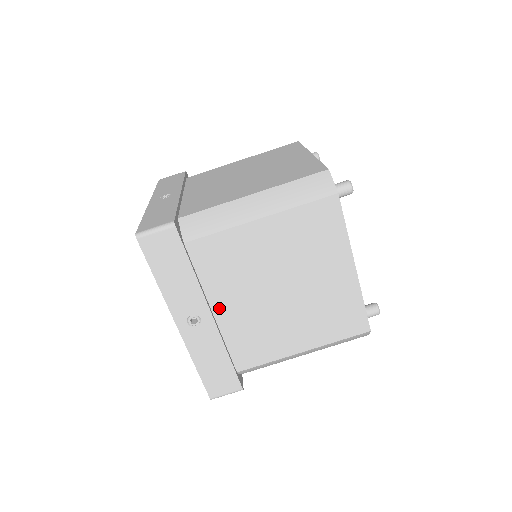
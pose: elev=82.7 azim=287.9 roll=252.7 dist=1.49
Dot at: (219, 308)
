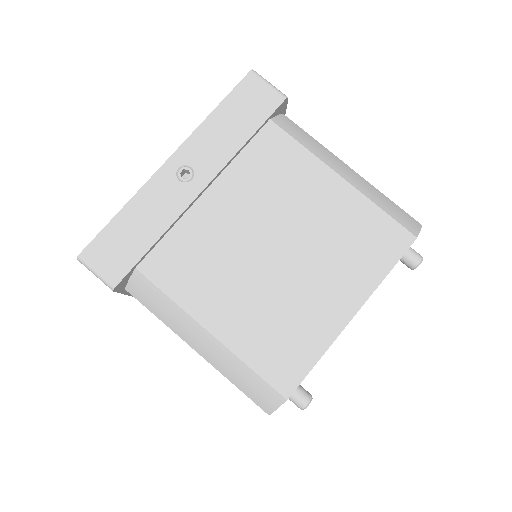
Dot at: (214, 195)
